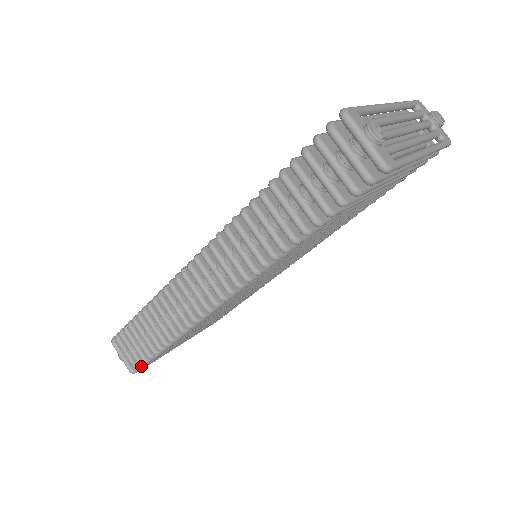
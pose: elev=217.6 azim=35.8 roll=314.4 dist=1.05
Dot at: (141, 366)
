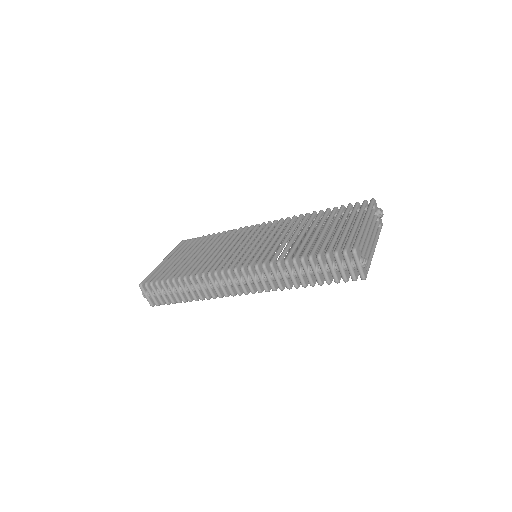
Dot at: occluded
